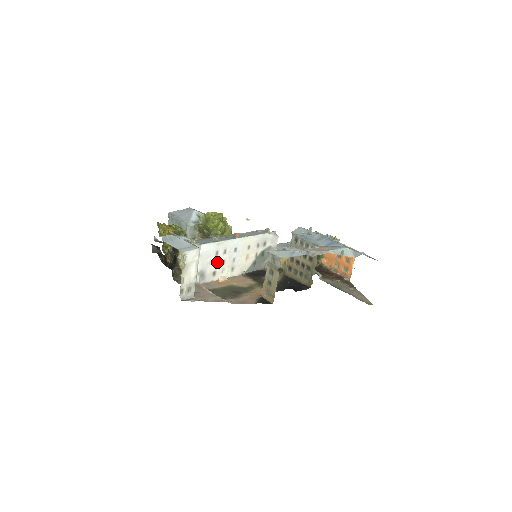
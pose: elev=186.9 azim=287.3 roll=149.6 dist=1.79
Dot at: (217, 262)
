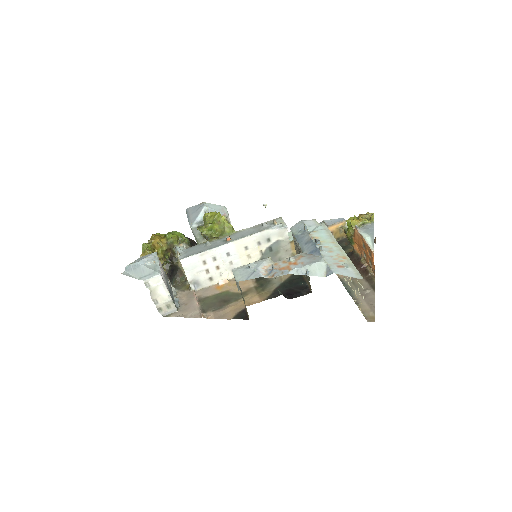
Dot at: (209, 269)
